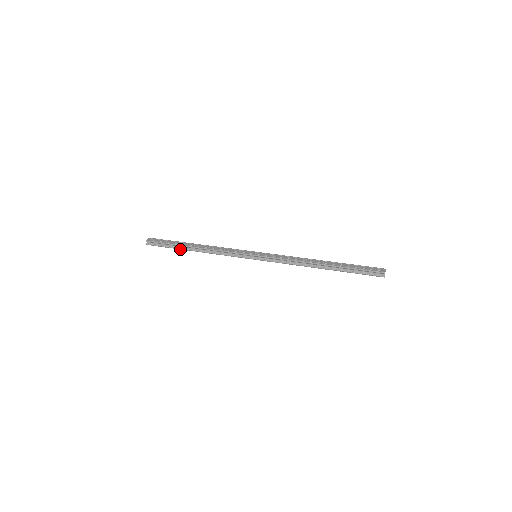
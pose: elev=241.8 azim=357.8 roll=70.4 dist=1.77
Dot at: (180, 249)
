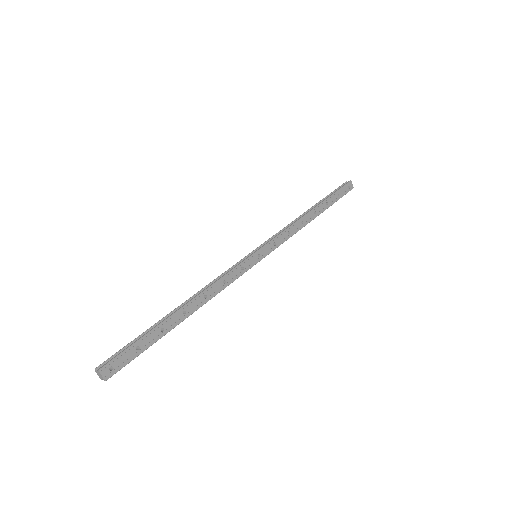
Dot at: occluded
